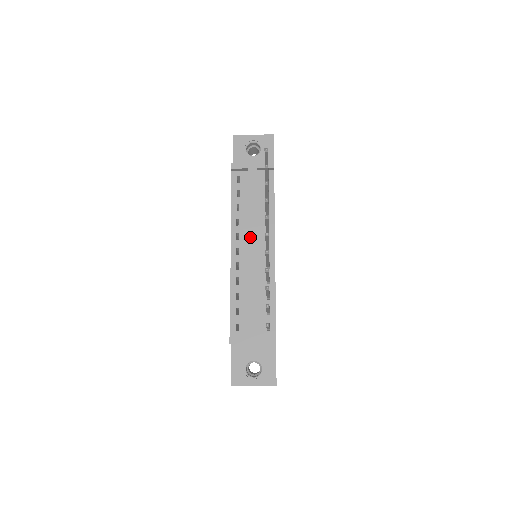
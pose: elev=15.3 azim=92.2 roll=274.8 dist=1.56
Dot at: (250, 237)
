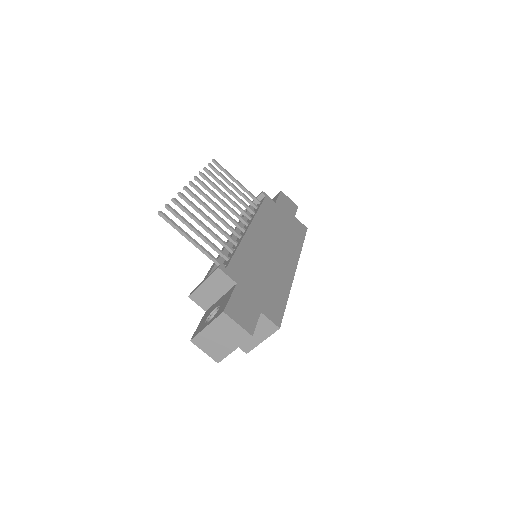
Dot at: occluded
